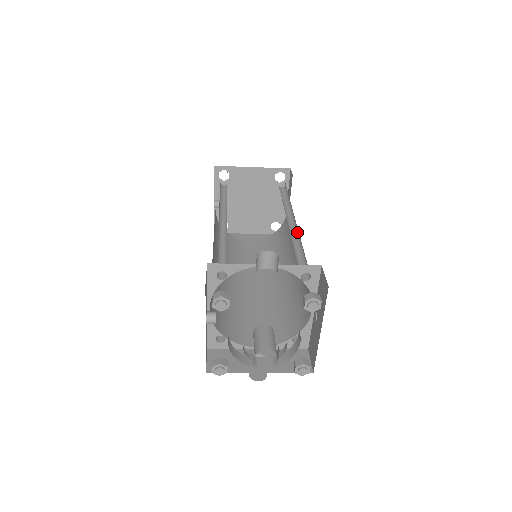
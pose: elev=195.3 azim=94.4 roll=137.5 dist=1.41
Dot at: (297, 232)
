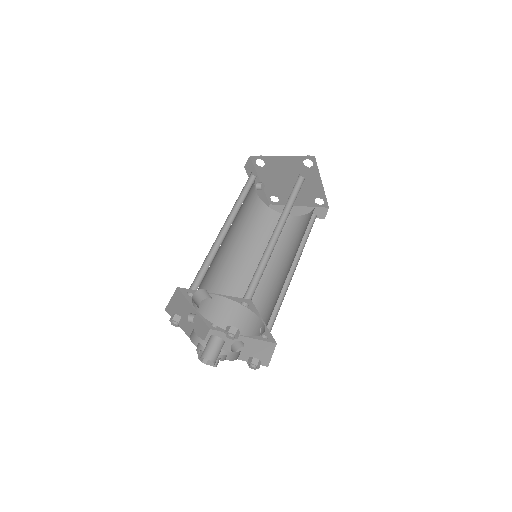
Dot at: (274, 246)
